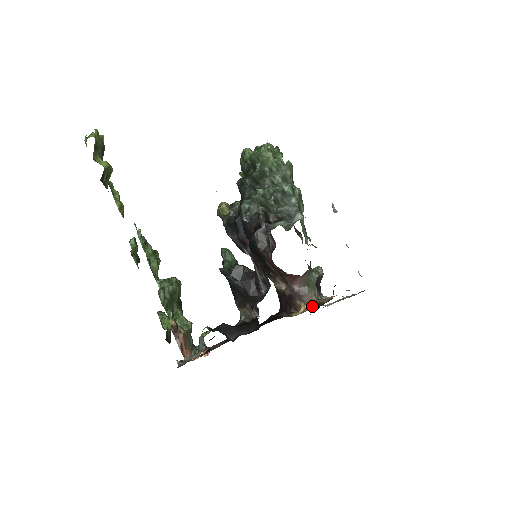
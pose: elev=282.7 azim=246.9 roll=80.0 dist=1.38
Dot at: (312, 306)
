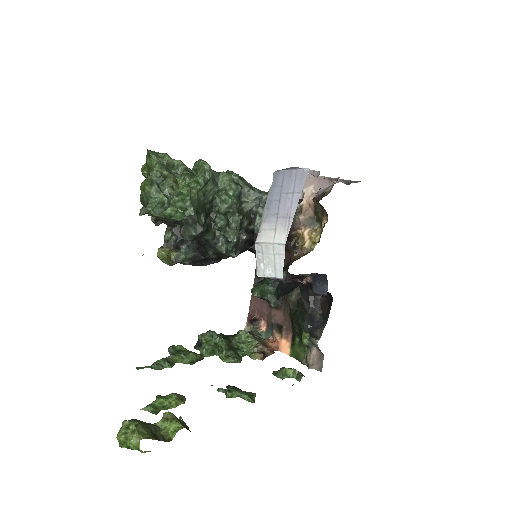
Dot at: (311, 227)
